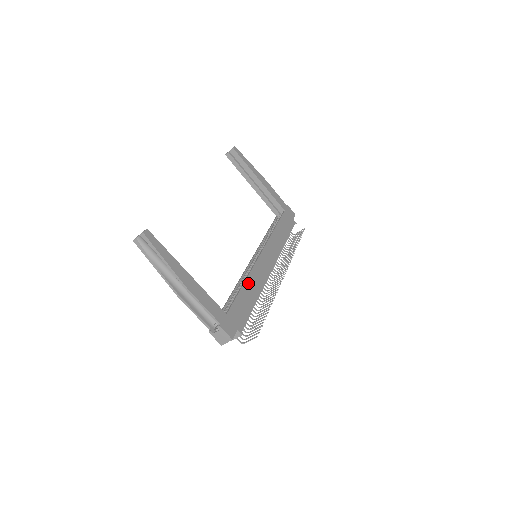
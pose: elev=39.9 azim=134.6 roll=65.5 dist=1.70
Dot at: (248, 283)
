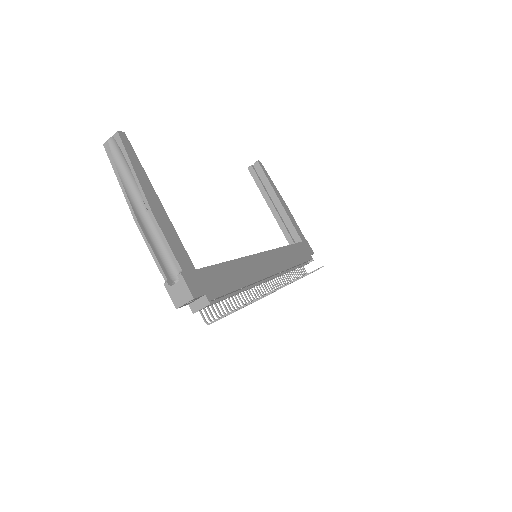
Dot at: (237, 264)
